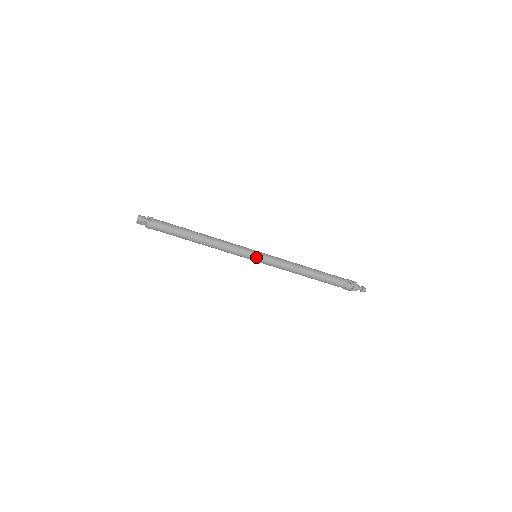
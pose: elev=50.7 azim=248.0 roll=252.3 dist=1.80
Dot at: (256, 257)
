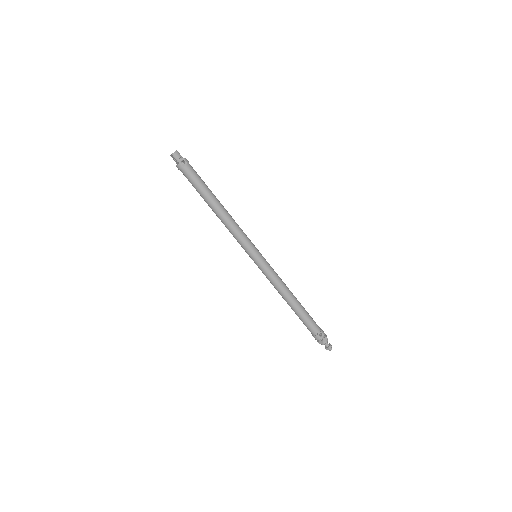
Dot at: (254, 258)
